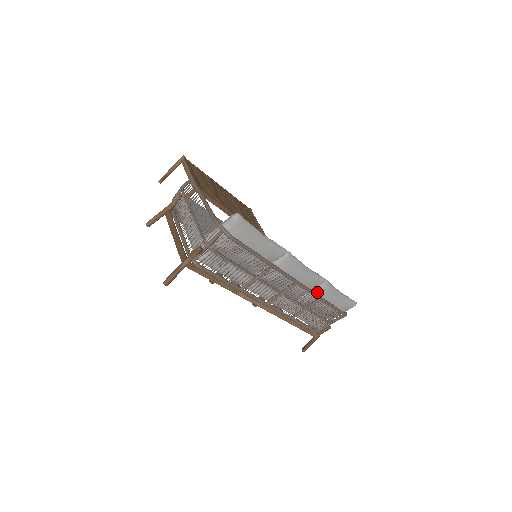
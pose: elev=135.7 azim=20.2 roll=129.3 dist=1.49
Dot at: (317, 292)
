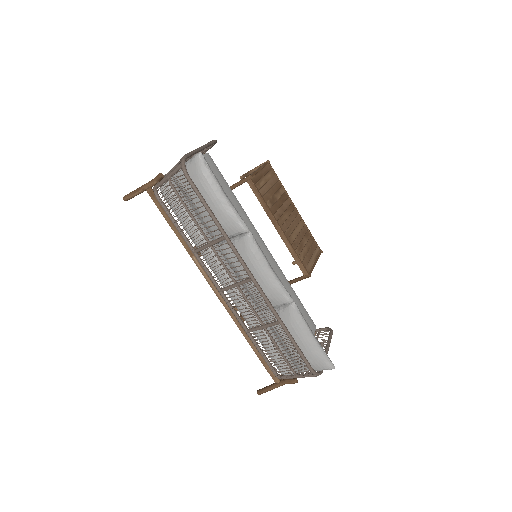
Dot at: (280, 313)
